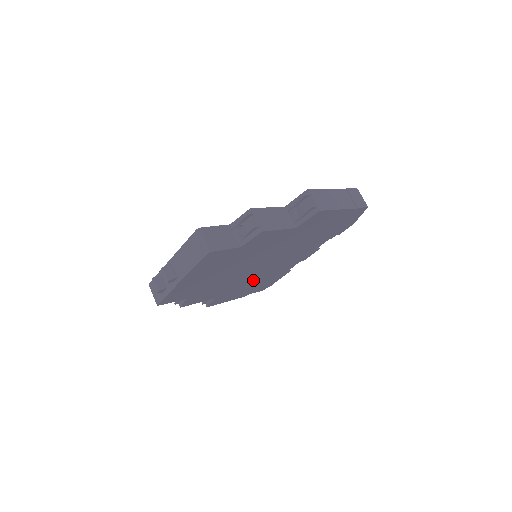
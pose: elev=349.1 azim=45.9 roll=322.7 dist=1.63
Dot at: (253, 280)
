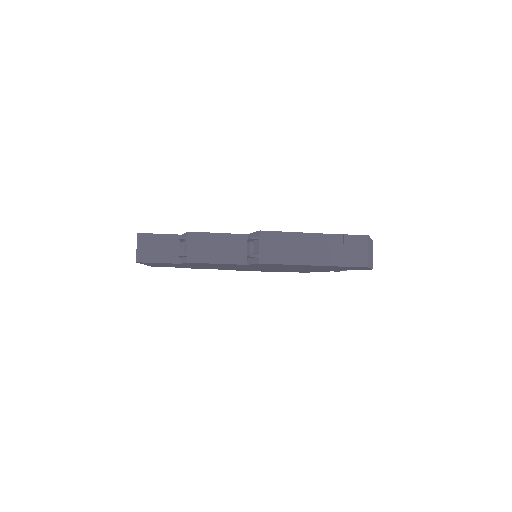
Dot at: (272, 270)
